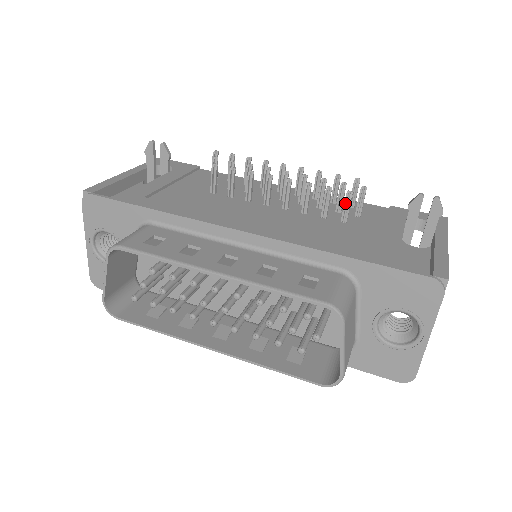
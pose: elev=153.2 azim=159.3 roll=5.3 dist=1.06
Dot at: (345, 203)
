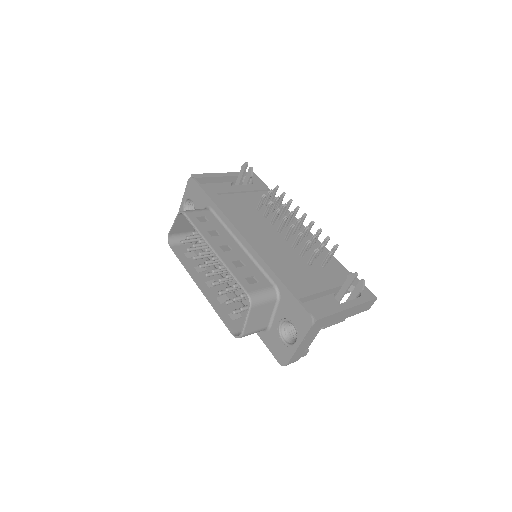
Dot at: (313, 254)
